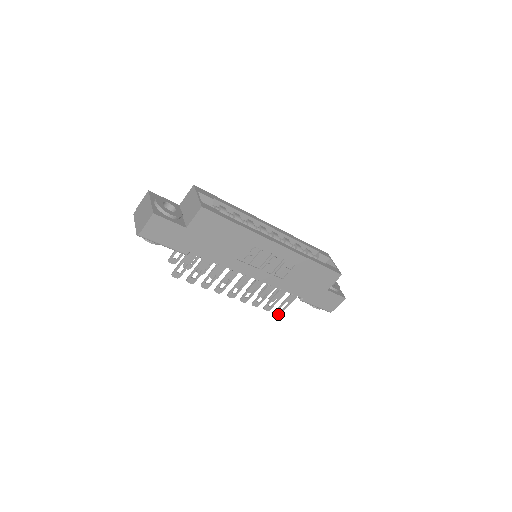
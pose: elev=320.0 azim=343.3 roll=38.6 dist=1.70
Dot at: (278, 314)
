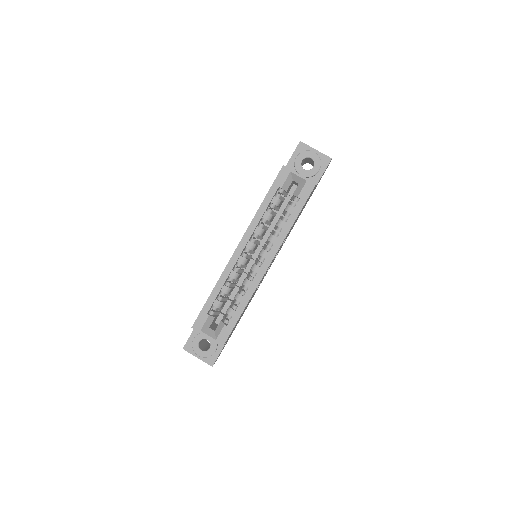
Dot at: occluded
